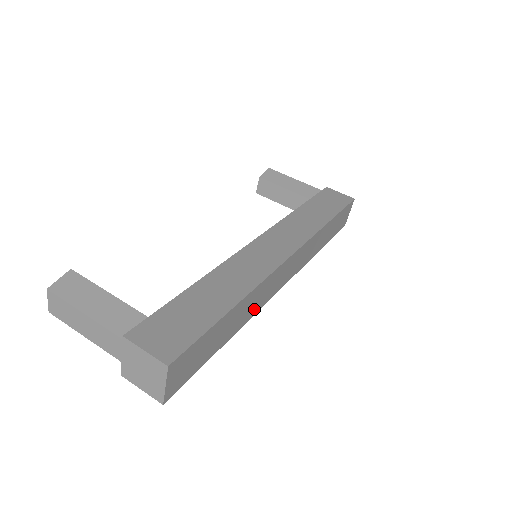
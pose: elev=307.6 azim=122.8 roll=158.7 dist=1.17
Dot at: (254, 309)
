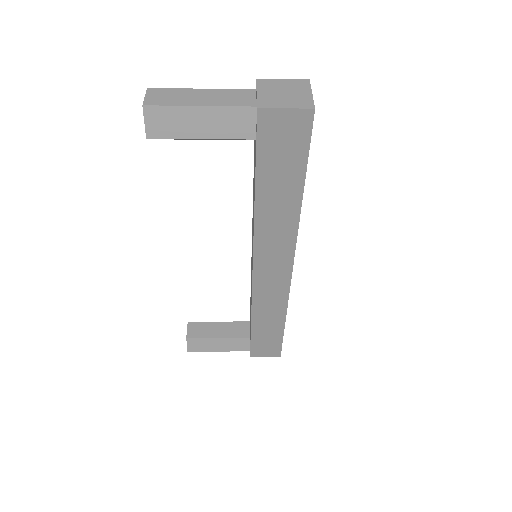
Dot at: occluded
